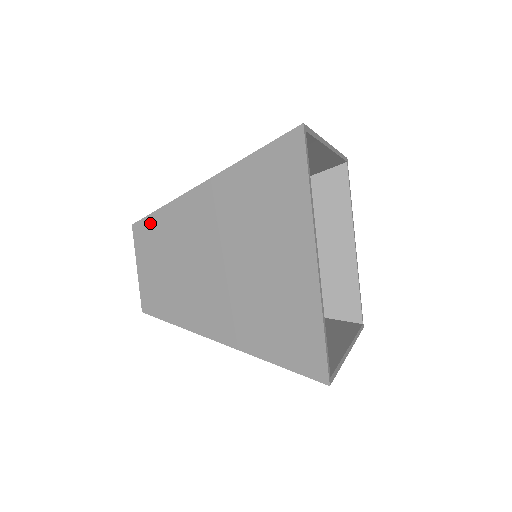
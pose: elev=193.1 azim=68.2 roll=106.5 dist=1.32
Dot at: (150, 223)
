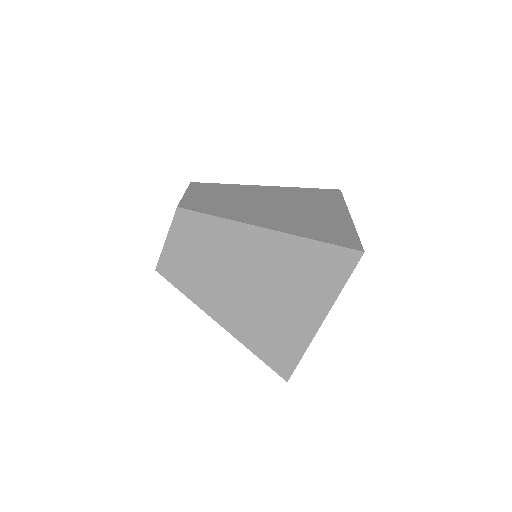
Dot at: (212, 185)
